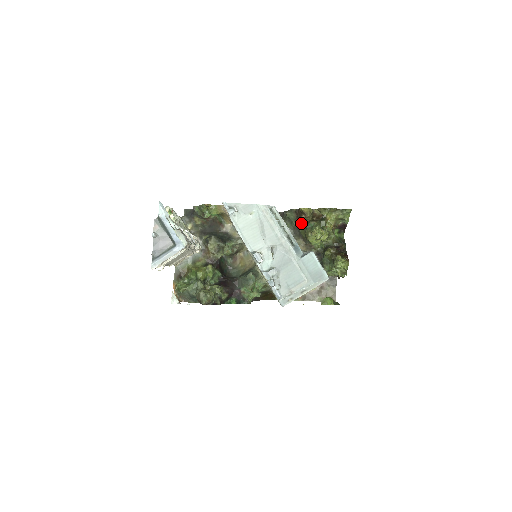
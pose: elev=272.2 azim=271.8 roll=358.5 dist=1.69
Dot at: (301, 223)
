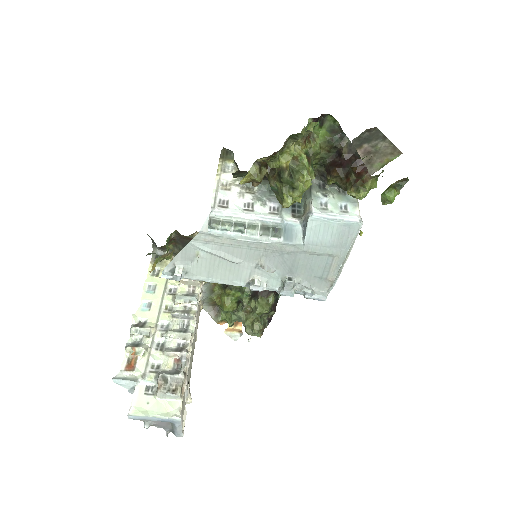
Dot at: occluded
